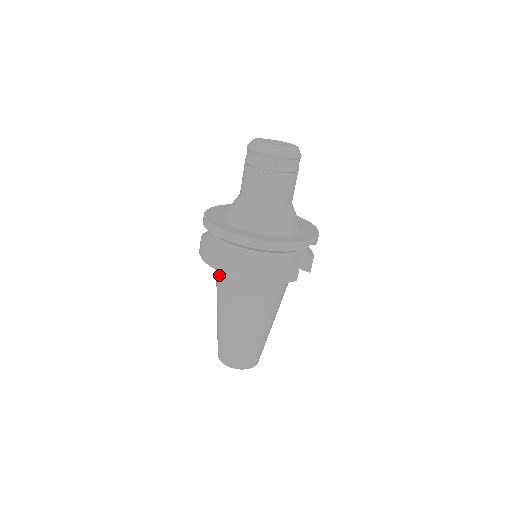
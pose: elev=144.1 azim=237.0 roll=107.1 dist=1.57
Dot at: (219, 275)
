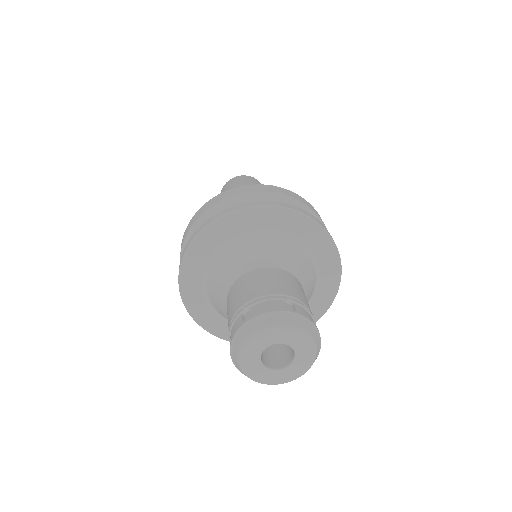
Dot at: occluded
